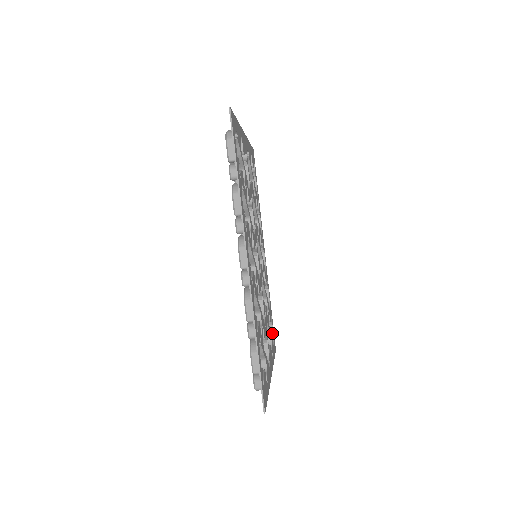
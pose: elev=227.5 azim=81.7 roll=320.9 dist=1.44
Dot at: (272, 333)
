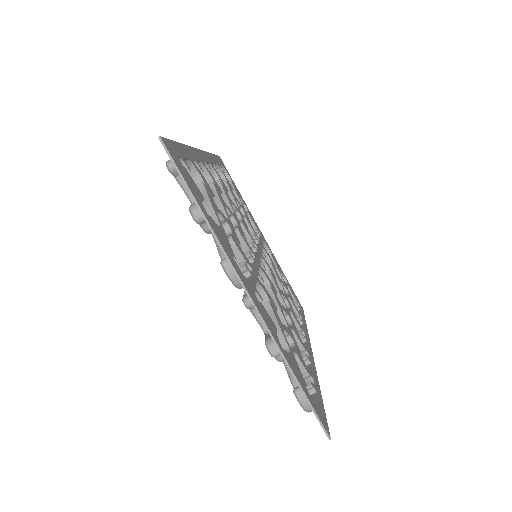
Dot at: occluded
